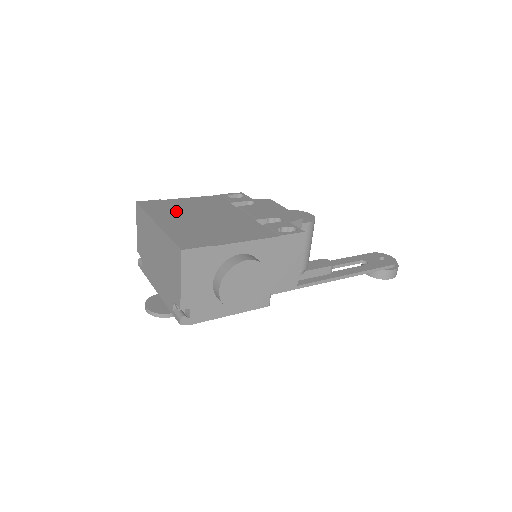
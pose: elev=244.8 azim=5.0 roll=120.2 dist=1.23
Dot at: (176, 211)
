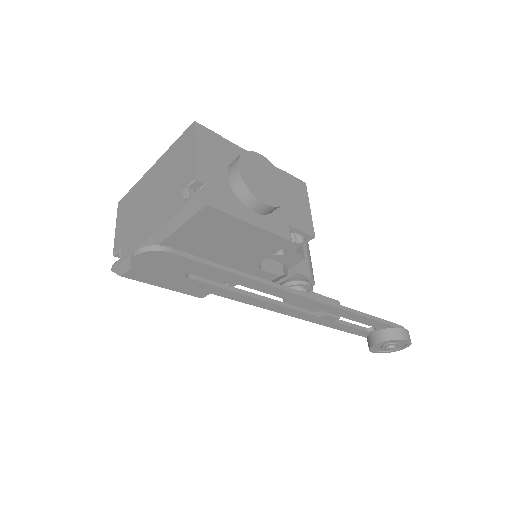
Dot at: occluded
